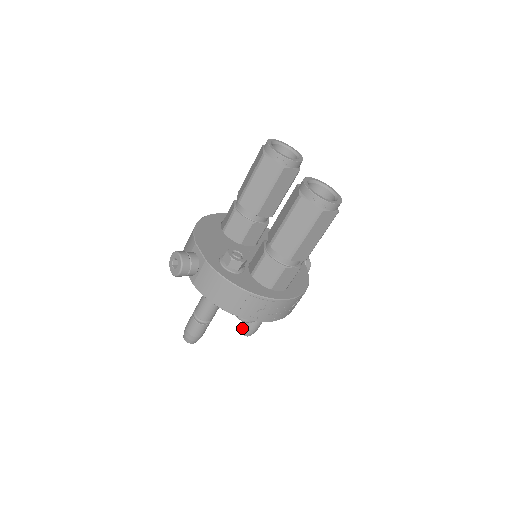
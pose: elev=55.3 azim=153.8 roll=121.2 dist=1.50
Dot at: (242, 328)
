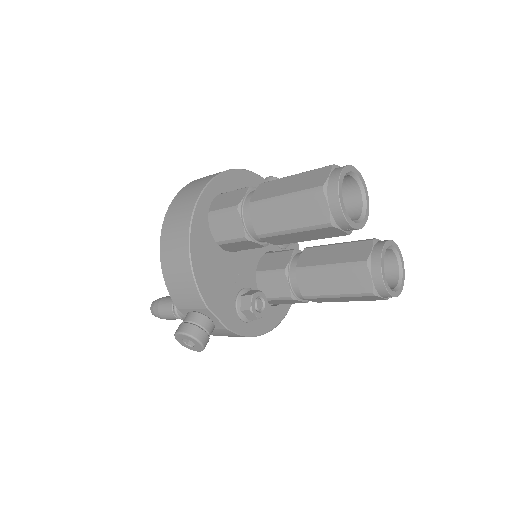
Dot at: occluded
